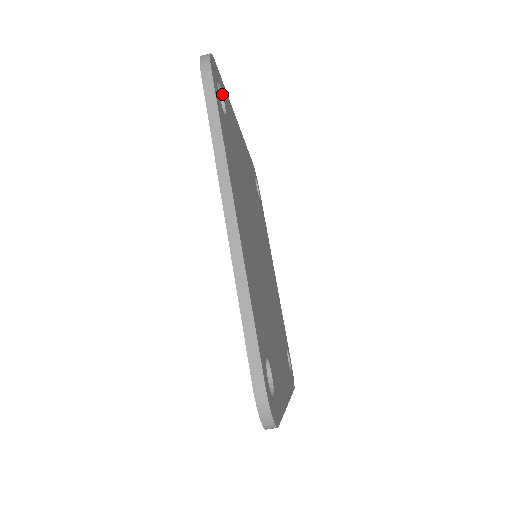
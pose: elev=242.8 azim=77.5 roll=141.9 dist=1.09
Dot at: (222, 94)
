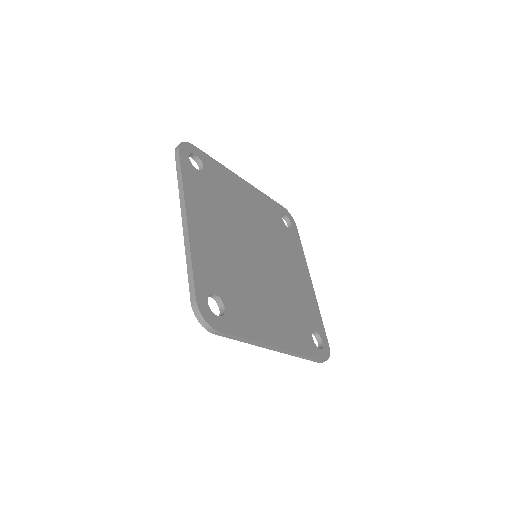
Dot at: (201, 161)
